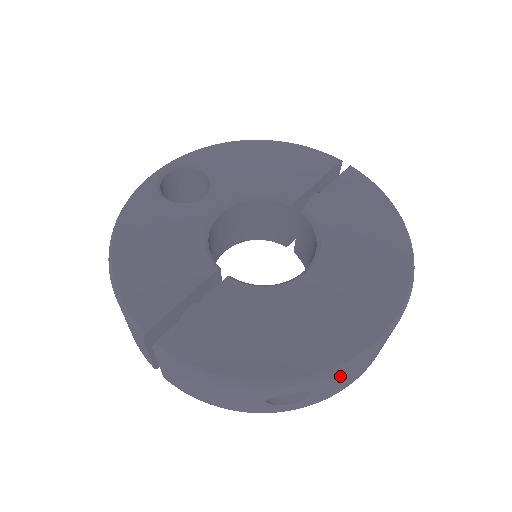
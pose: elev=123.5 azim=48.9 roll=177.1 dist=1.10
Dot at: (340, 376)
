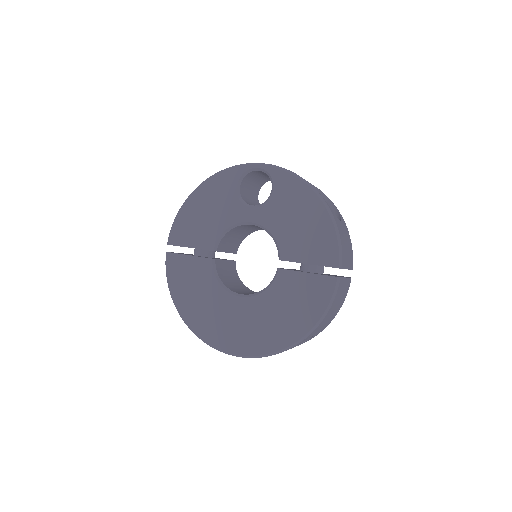
Dot at: occluded
